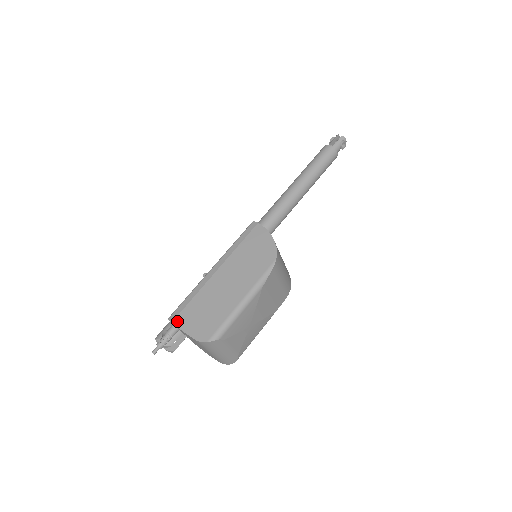
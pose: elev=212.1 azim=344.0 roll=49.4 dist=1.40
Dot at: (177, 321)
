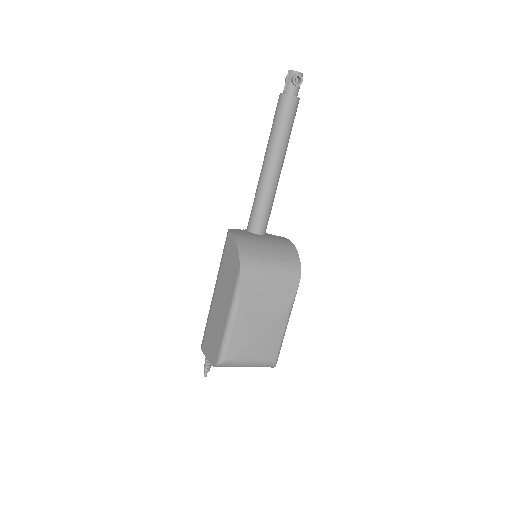
Dot at: (203, 348)
